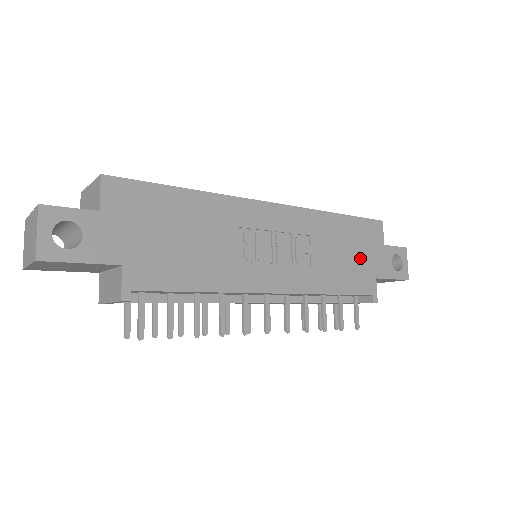
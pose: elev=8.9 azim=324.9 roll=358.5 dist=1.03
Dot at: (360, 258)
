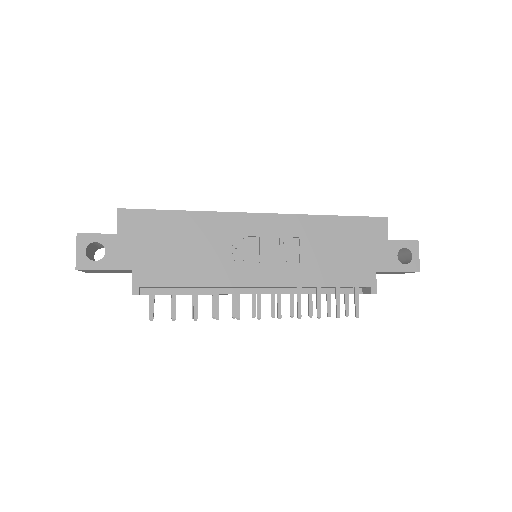
Dot at: (357, 254)
